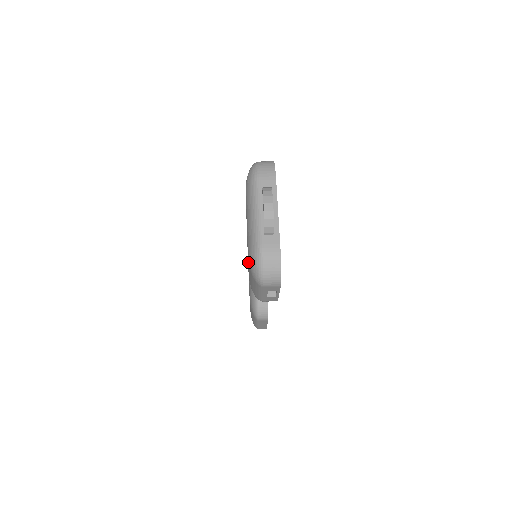
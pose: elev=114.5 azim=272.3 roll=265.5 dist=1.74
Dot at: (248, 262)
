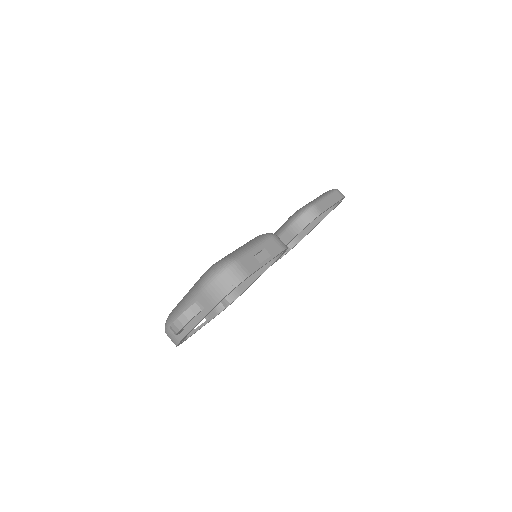
Dot at: occluded
